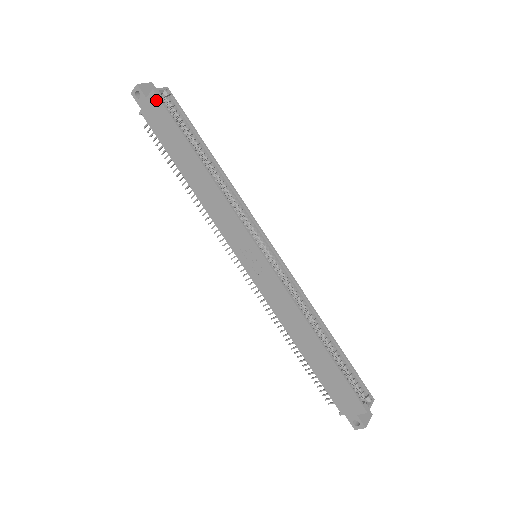
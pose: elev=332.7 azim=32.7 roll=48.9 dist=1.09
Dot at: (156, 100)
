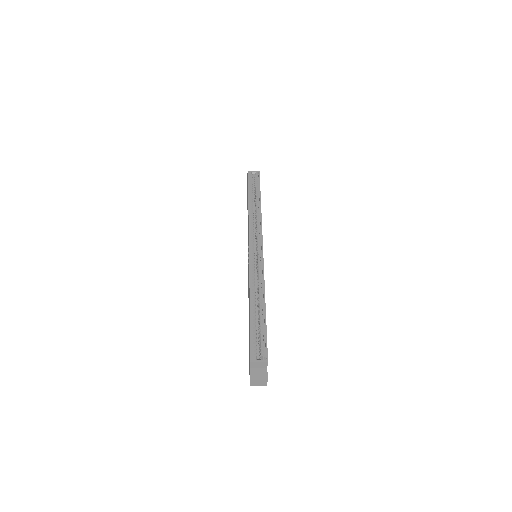
Dot at: (248, 176)
